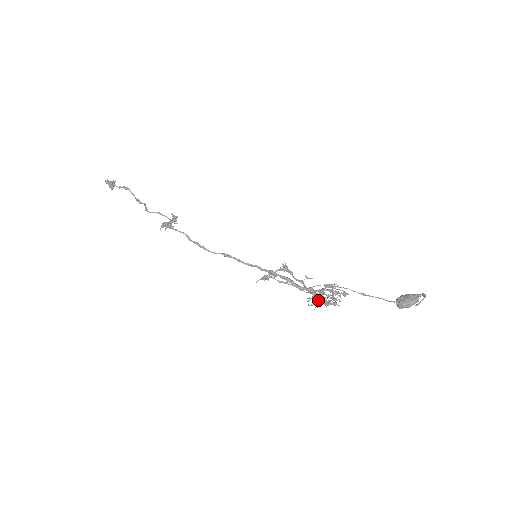
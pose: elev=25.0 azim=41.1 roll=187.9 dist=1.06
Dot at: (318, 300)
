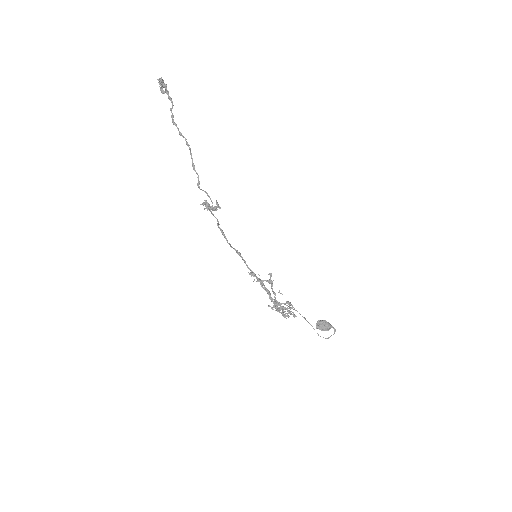
Dot at: (277, 310)
